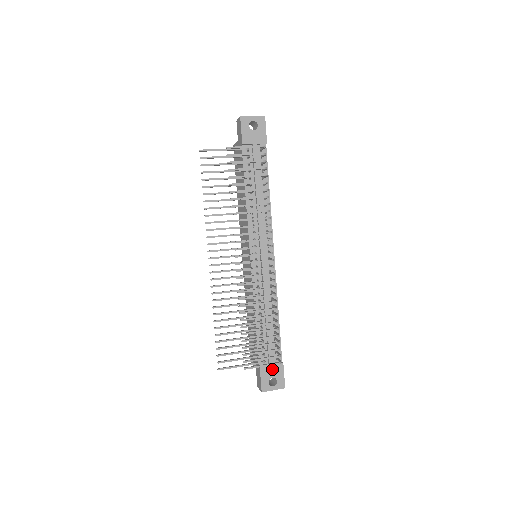
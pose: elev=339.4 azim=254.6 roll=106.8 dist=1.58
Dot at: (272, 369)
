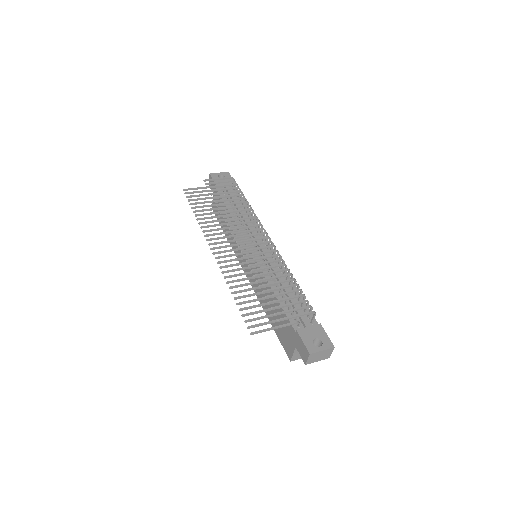
Dot at: (311, 331)
